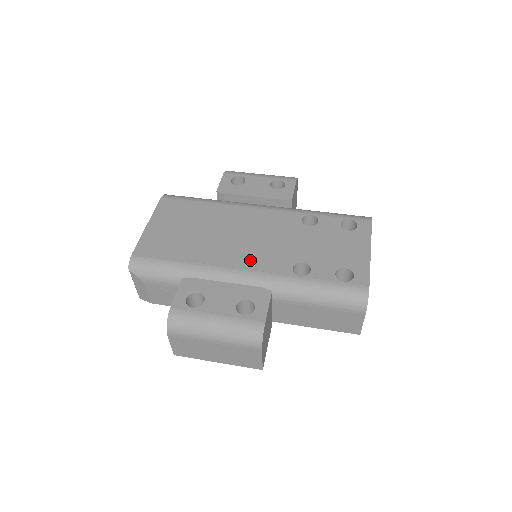
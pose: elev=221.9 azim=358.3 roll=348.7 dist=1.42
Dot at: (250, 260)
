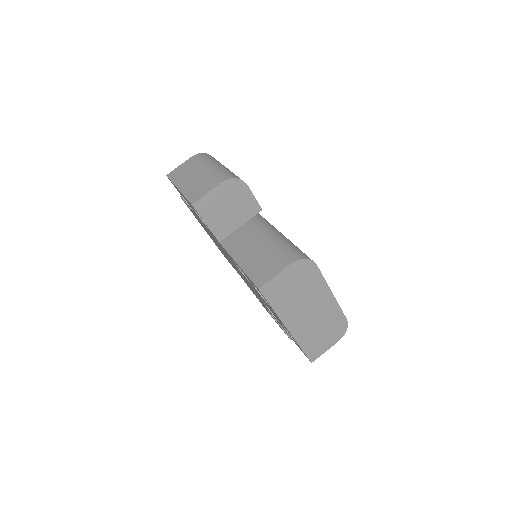
Dot at: occluded
